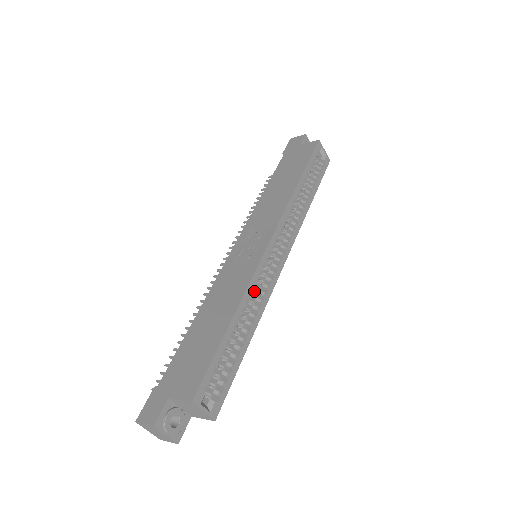
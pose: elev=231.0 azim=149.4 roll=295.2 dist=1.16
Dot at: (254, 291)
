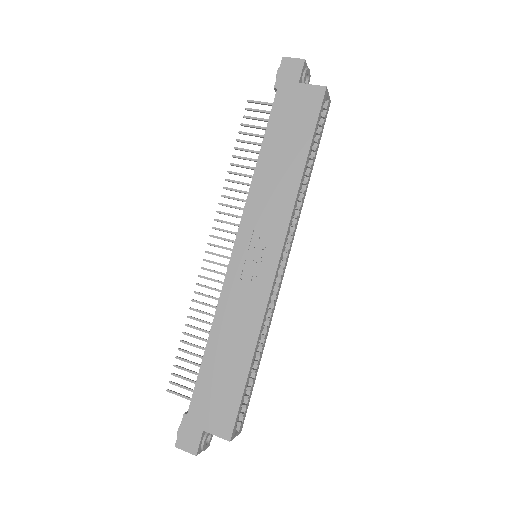
Dot at: occluded
